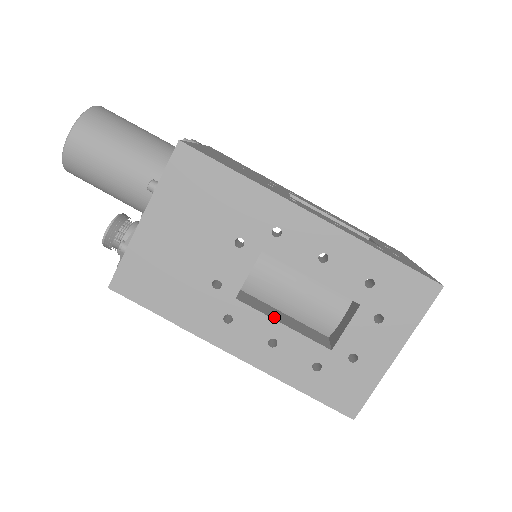
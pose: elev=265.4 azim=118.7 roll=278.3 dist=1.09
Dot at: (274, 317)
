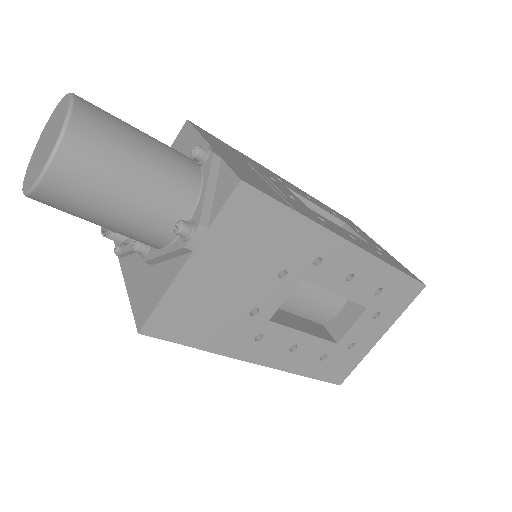
Dot at: occluded
